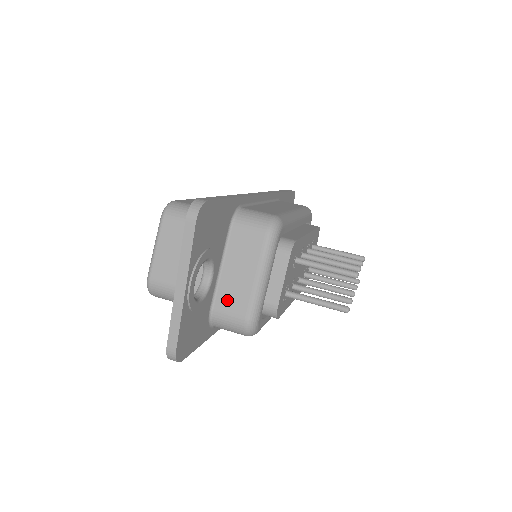
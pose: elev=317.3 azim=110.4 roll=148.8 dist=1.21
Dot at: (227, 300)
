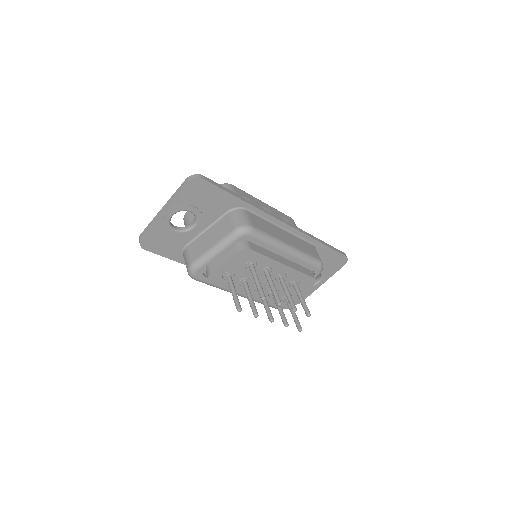
Dot at: (194, 247)
